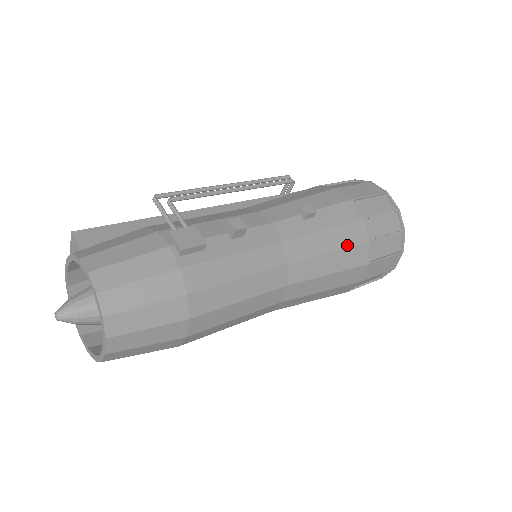
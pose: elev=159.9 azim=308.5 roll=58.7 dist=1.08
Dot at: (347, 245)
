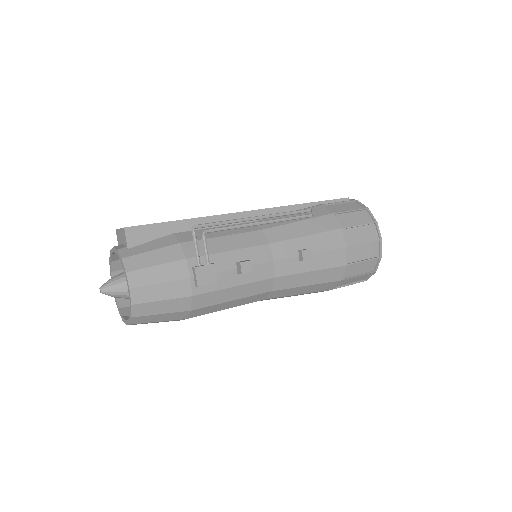
Dot at: (322, 282)
